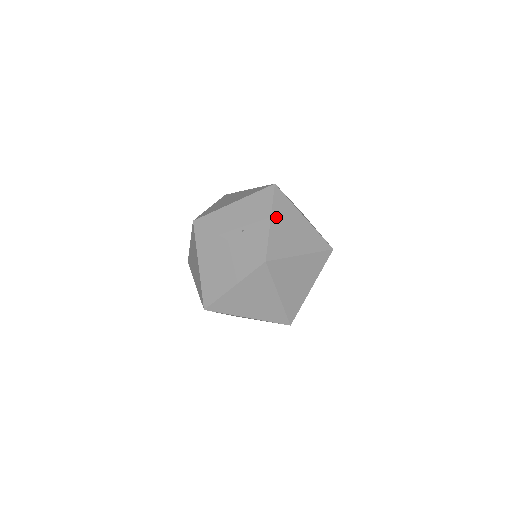
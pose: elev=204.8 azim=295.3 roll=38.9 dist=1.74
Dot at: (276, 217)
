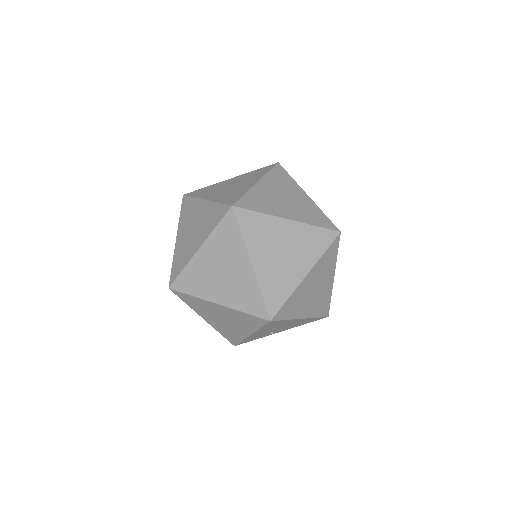
Dot at: occluded
